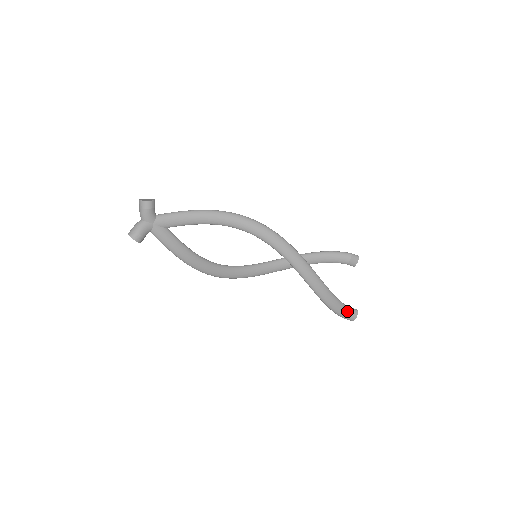
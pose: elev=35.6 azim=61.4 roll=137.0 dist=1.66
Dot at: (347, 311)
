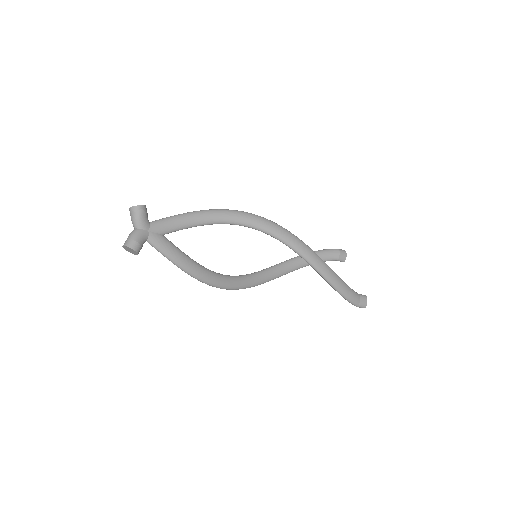
Dot at: (357, 296)
